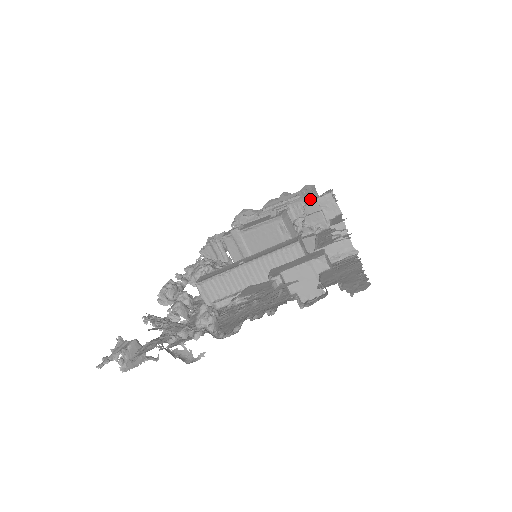
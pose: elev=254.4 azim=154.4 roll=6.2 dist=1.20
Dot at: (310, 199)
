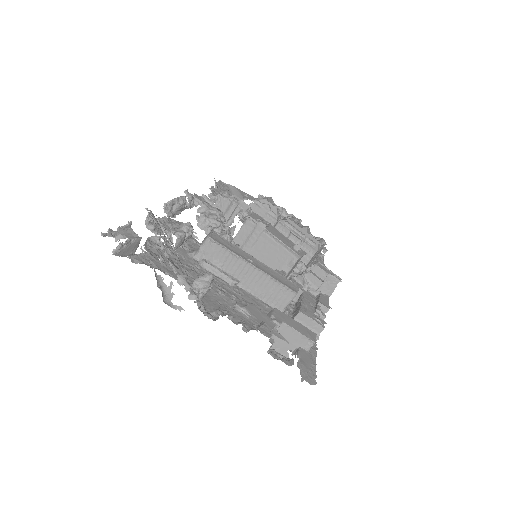
Dot at: (317, 252)
